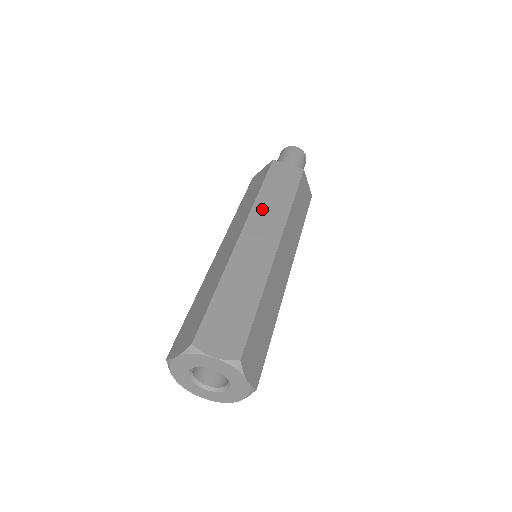
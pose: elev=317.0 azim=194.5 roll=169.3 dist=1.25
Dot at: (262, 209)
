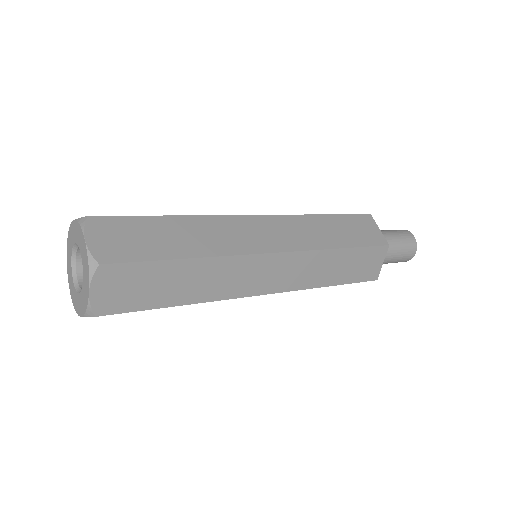
Dot at: (302, 224)
